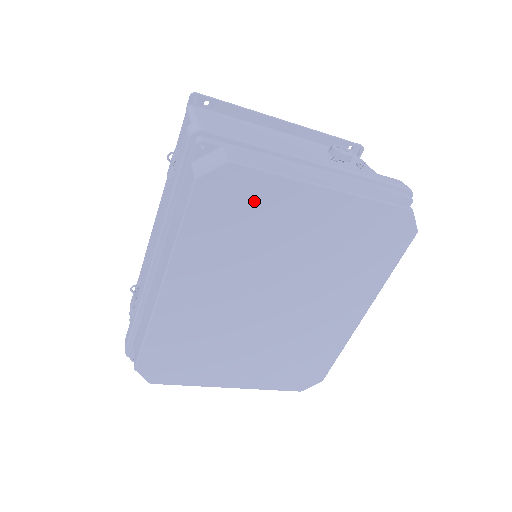
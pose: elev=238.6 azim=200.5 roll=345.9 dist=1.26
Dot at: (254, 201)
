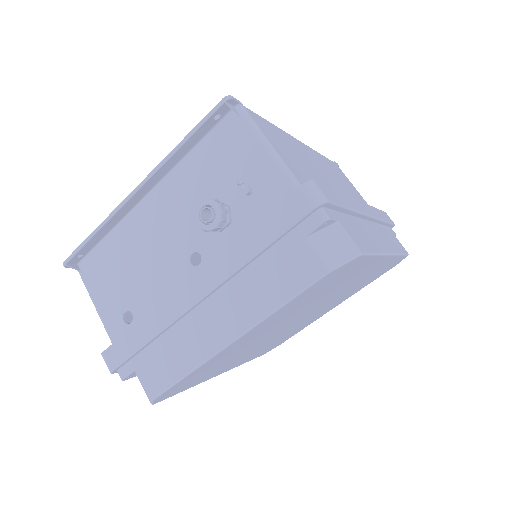
Dot at: (198, 374)
